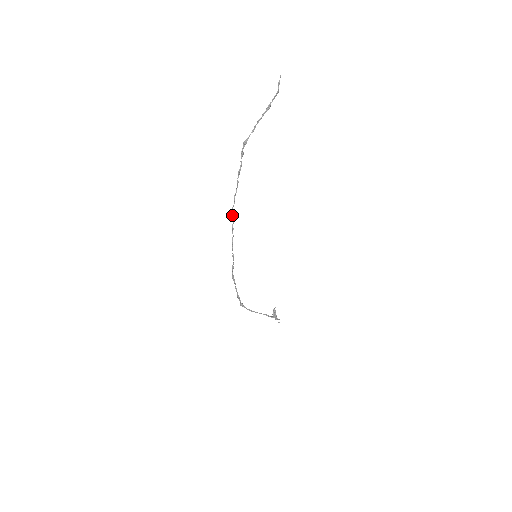
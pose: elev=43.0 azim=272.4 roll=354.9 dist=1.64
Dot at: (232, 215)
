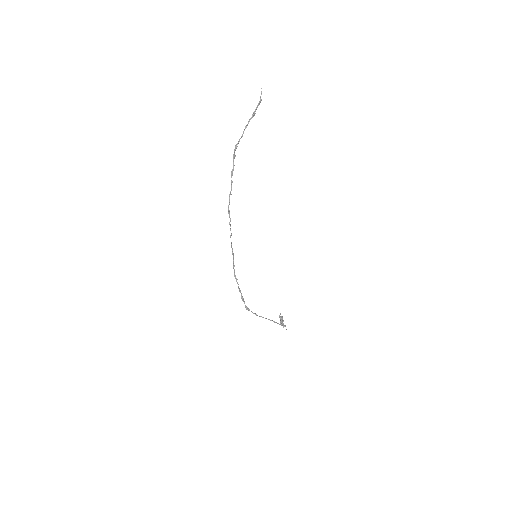
Dot at: (229, 212)
